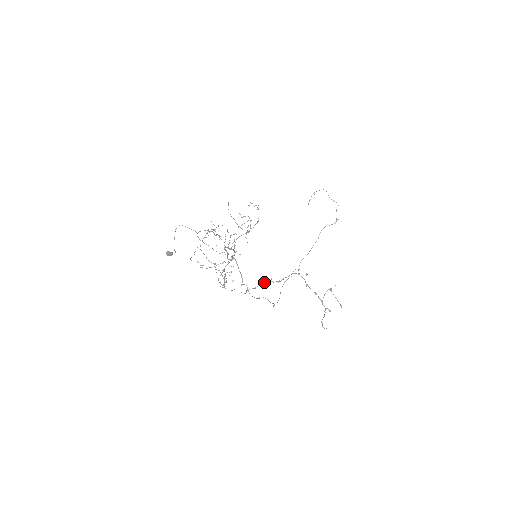
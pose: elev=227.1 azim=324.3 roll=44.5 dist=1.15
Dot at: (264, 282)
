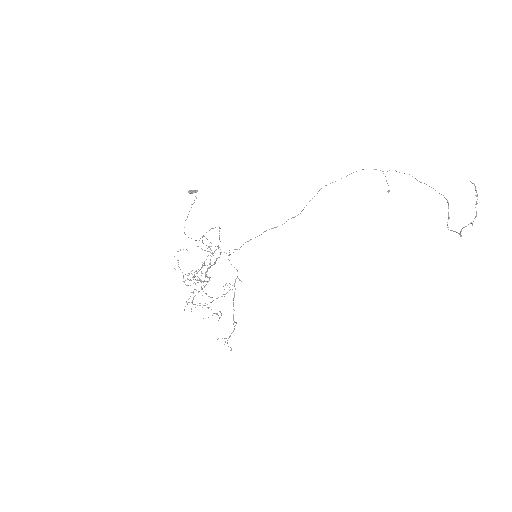
Dot at: occluded
